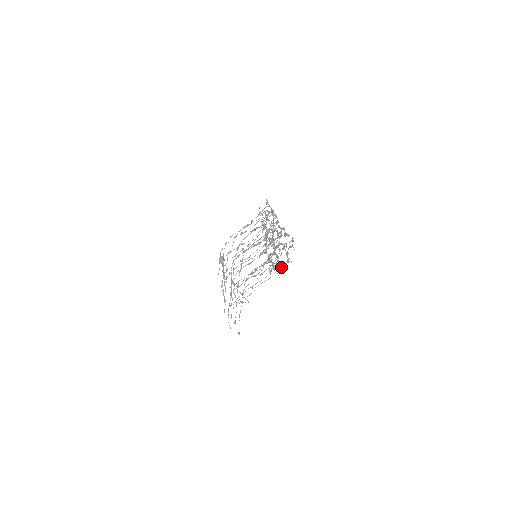
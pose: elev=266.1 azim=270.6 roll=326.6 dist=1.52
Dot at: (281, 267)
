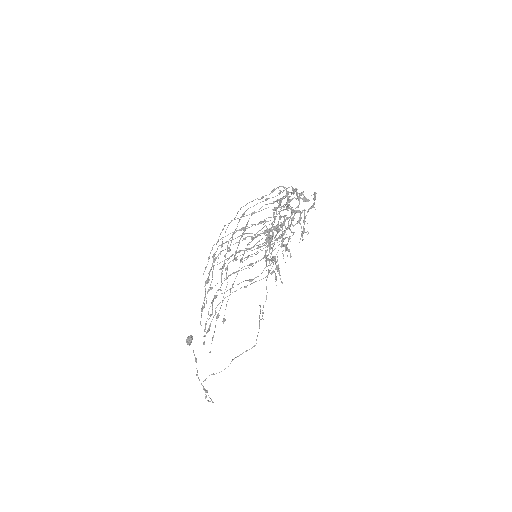
Dot at: (290, 256)
